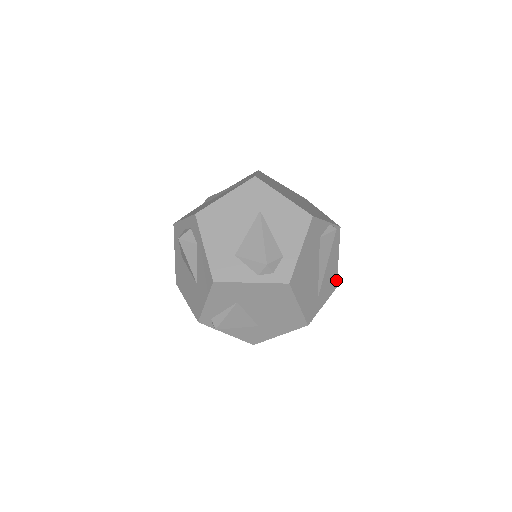
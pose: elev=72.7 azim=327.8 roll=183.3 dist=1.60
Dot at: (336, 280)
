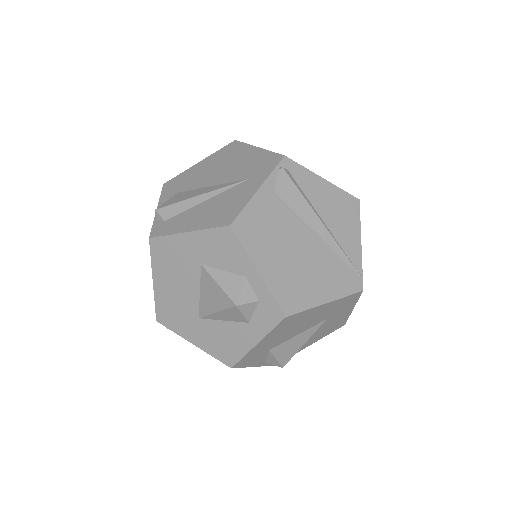
Dot at: occluded
